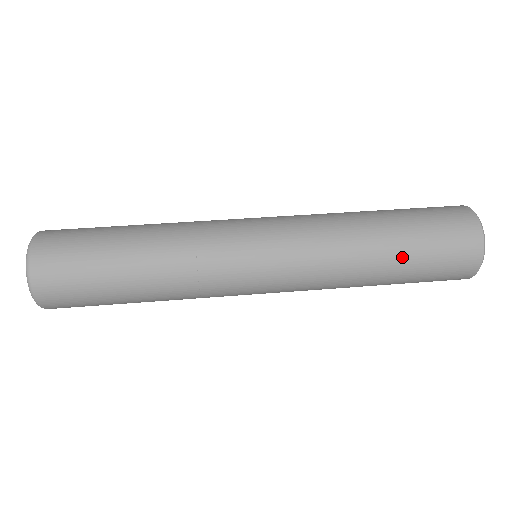
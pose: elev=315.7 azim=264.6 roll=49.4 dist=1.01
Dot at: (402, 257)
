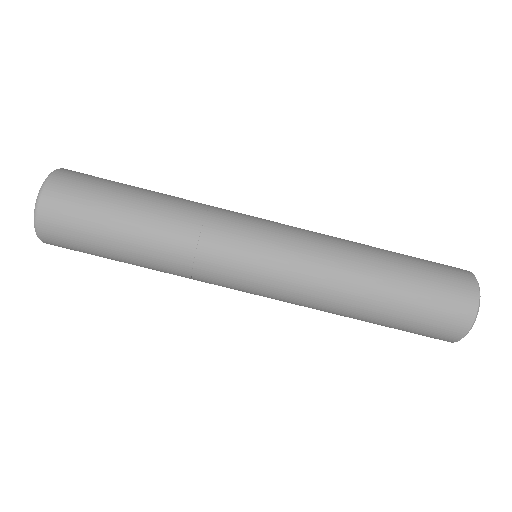
Dot at: (394, 300)
